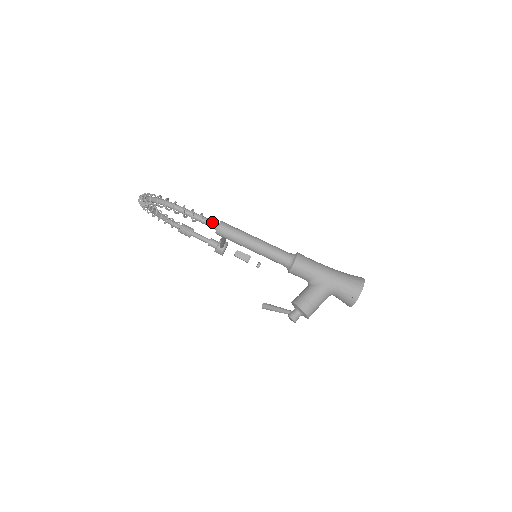
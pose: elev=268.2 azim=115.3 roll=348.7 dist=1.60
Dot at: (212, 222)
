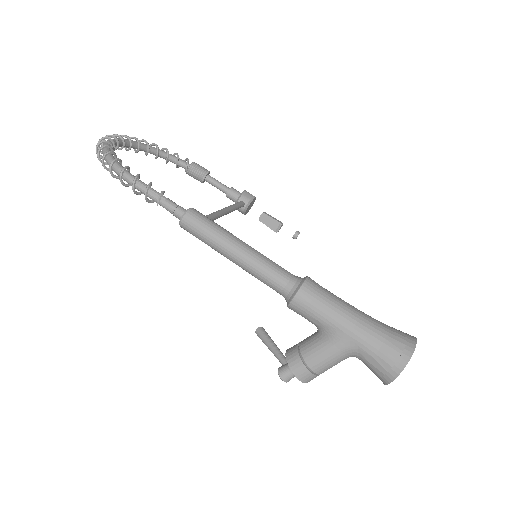
Dot at: (174, 209)
